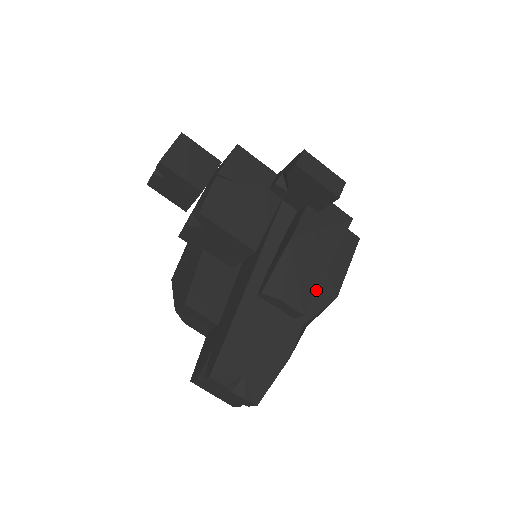
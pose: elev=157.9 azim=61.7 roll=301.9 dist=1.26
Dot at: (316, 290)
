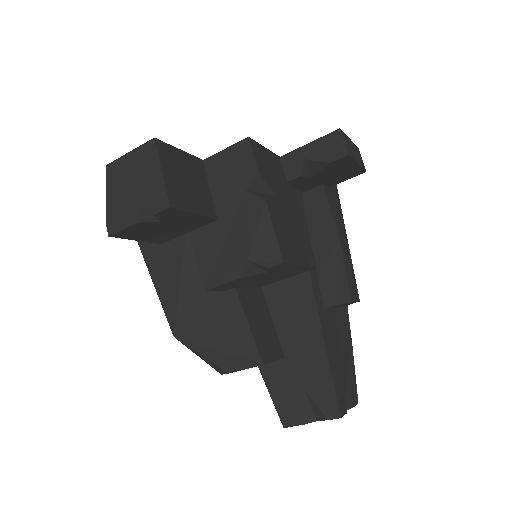
Dot at: occluded
